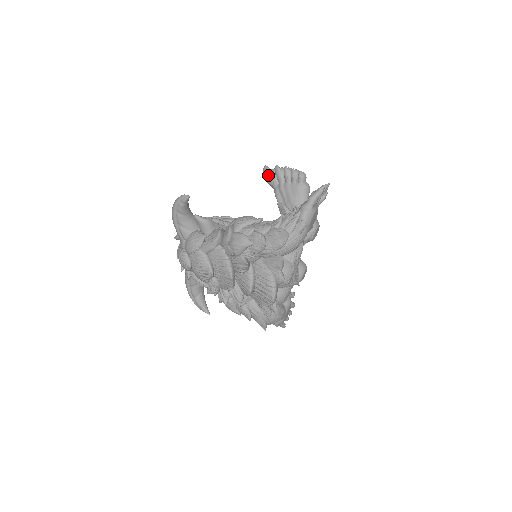
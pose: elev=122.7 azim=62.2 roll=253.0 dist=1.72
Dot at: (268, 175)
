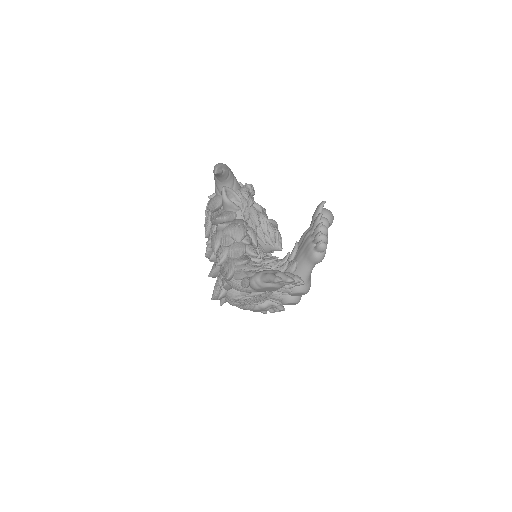
Dot at: (315, 212)
